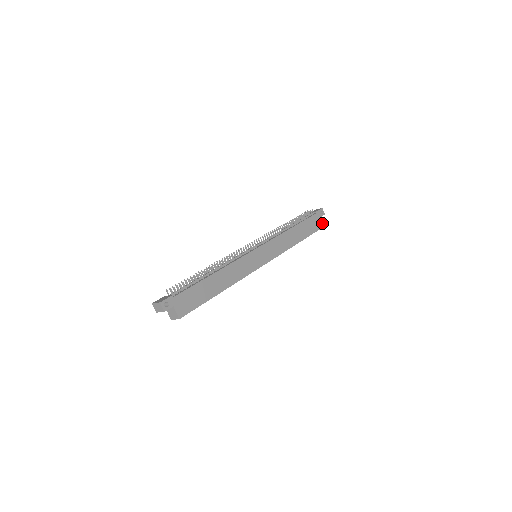
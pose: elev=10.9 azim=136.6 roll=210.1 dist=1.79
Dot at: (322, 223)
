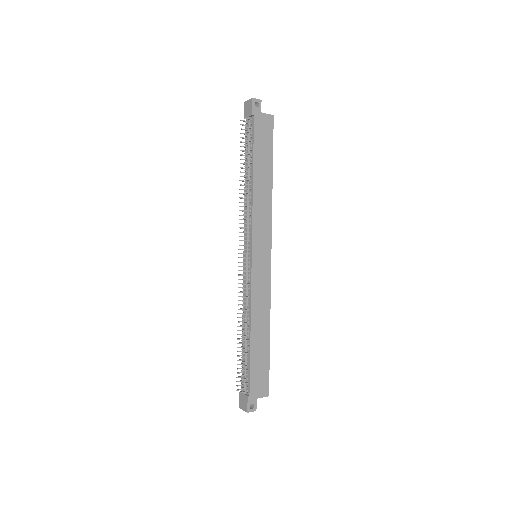
Dot at: (268, 115)
